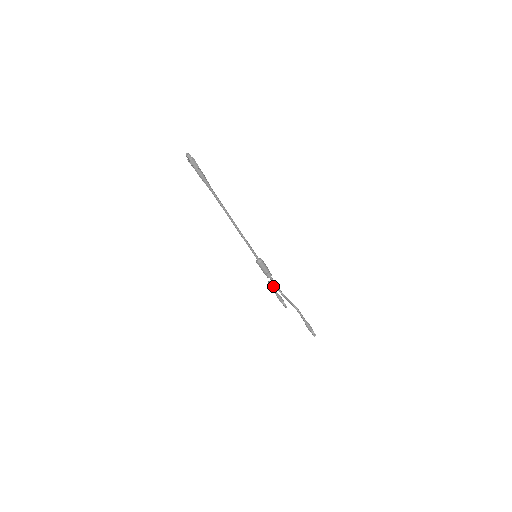
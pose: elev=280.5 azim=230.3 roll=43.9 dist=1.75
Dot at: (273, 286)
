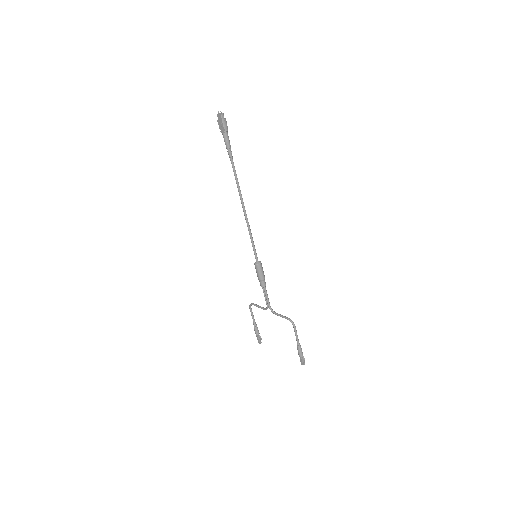
Dot at: (258, 306)
